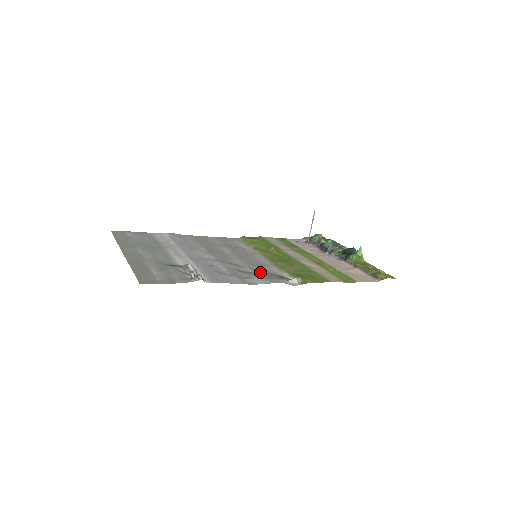
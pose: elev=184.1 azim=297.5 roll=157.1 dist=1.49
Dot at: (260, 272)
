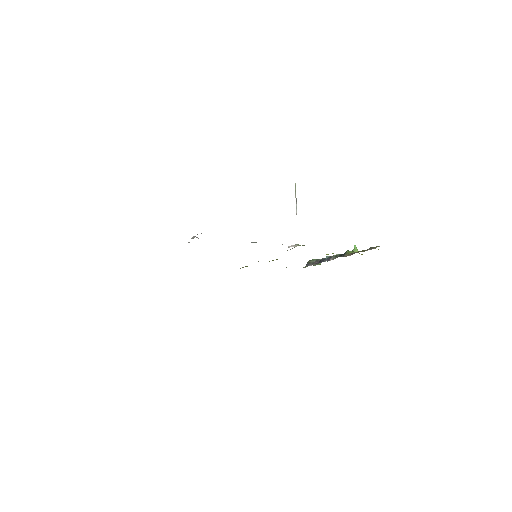
Dot at: occluded
